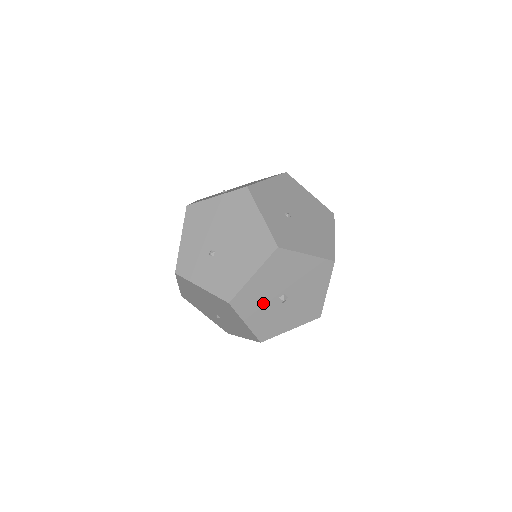
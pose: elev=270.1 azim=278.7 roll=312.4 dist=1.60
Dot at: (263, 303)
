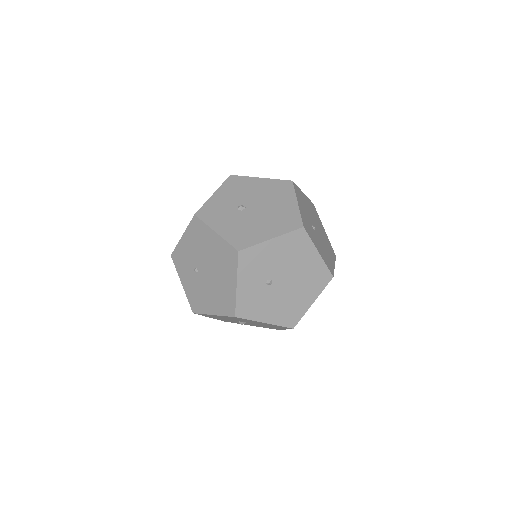
Dot at: occluded
